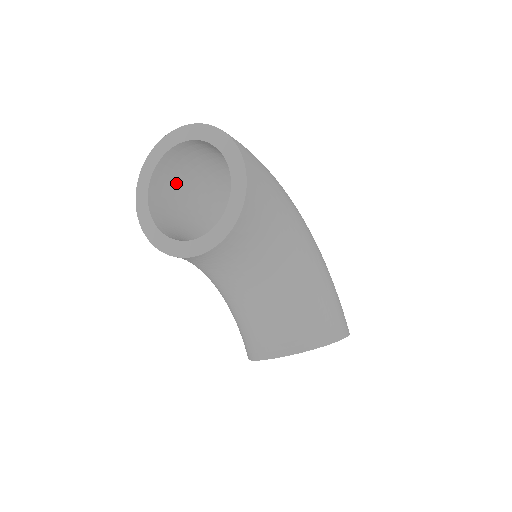
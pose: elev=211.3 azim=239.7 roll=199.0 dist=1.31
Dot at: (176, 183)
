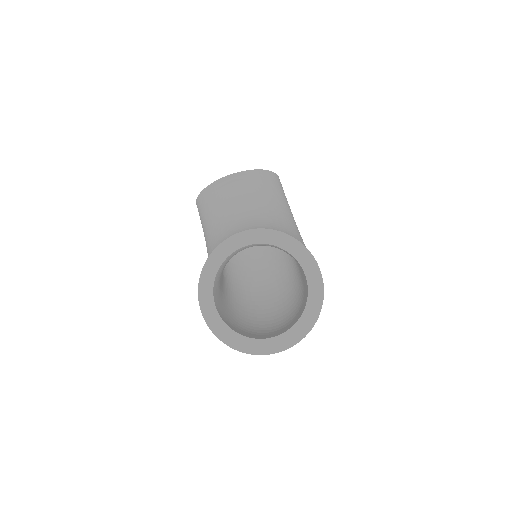
Dot at: occluded
